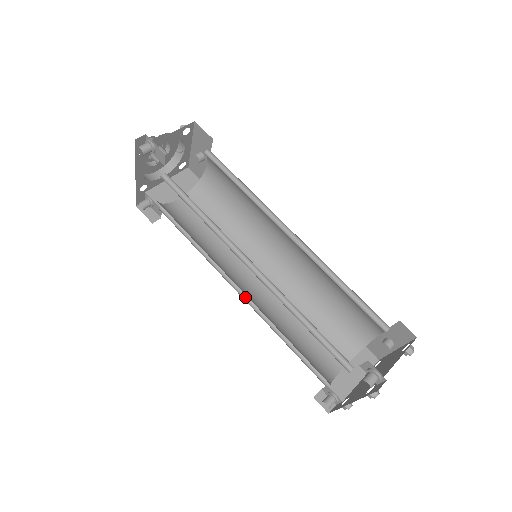
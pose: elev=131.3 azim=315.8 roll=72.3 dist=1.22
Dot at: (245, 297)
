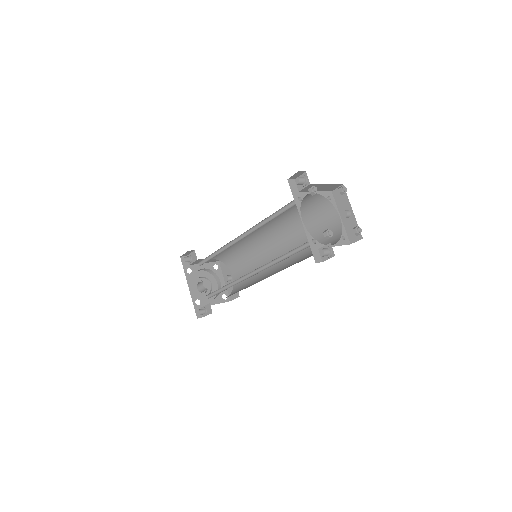
Dot at: occluded
